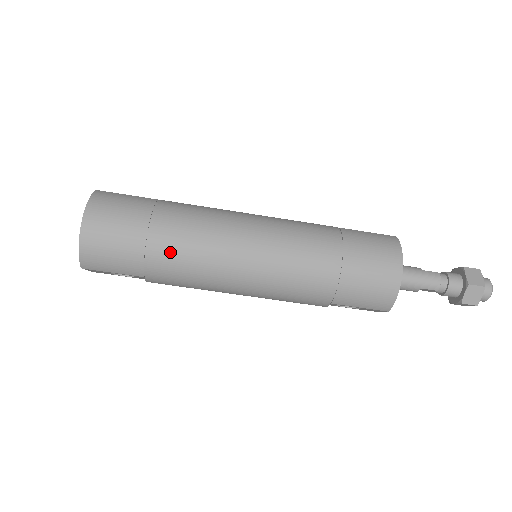
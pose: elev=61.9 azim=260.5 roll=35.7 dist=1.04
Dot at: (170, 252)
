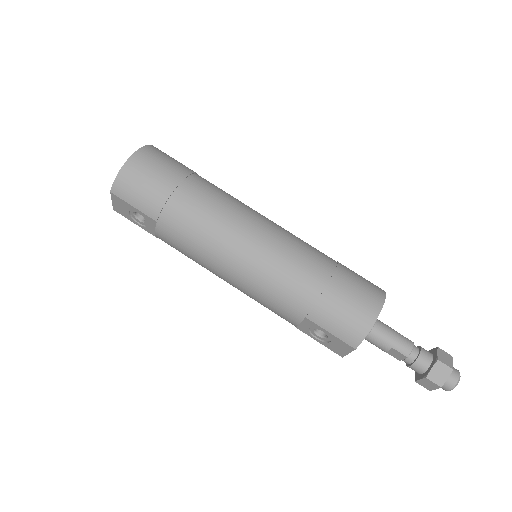
Dot at: (190, 206)
